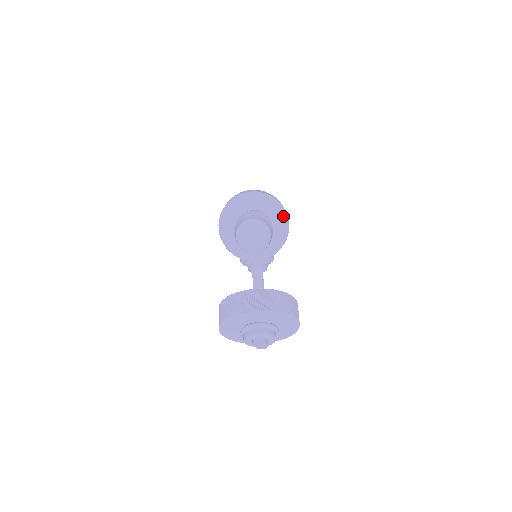
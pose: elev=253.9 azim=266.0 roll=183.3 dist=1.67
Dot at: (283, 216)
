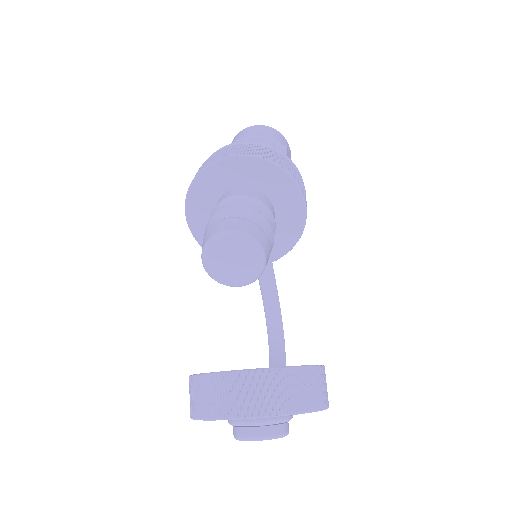
Dot at: (294, 193)
